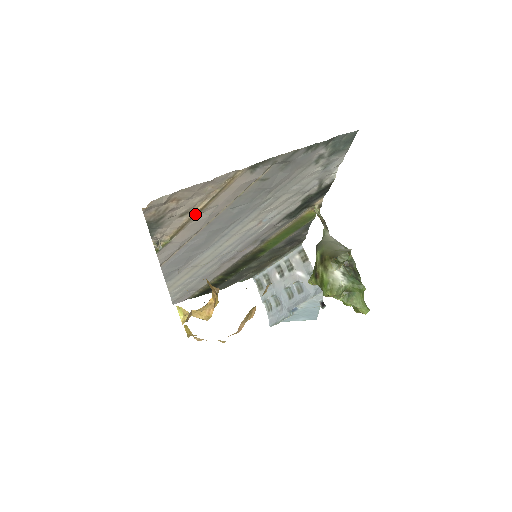
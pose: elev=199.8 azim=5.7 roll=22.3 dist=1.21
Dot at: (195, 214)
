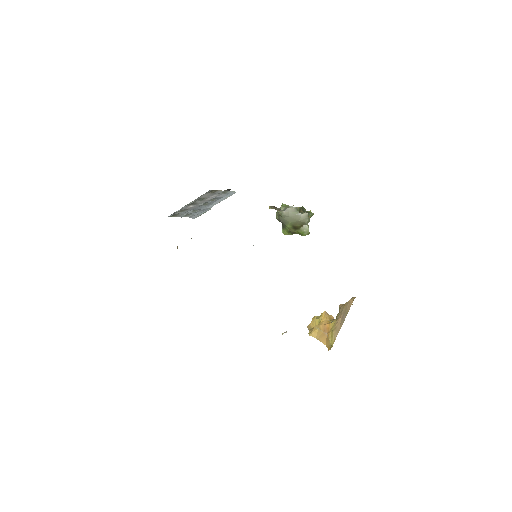
Dot at: occluded
